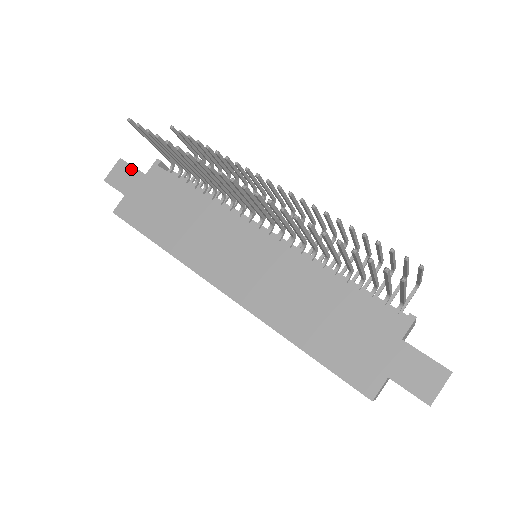
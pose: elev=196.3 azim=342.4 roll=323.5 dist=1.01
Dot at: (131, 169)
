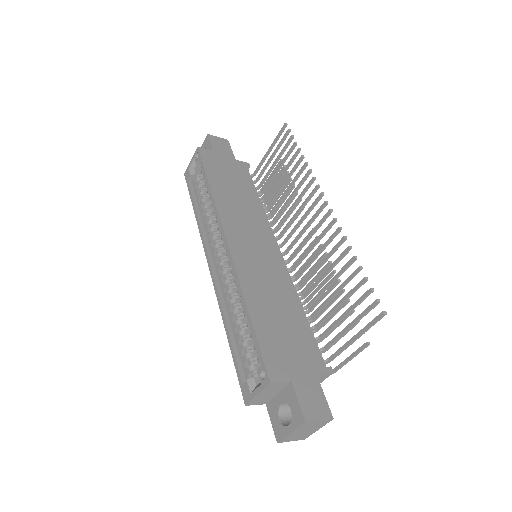
Dot at: (230, 149)
